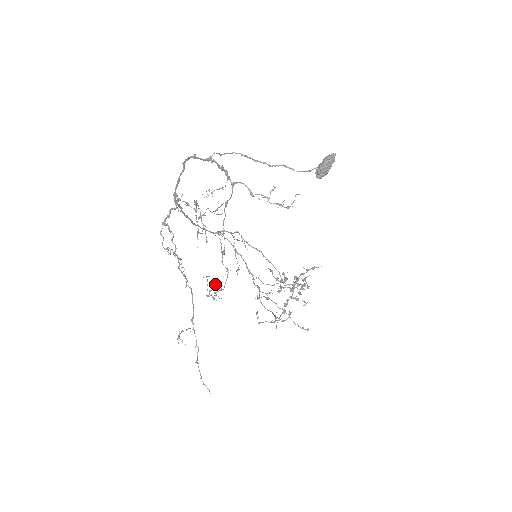
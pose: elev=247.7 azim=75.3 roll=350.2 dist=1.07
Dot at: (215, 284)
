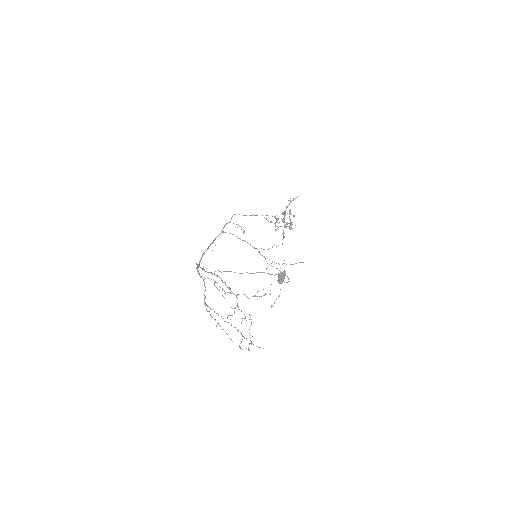
Dot at: occluded
